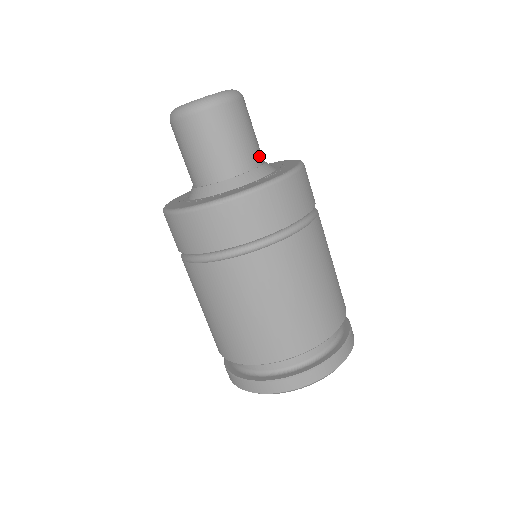
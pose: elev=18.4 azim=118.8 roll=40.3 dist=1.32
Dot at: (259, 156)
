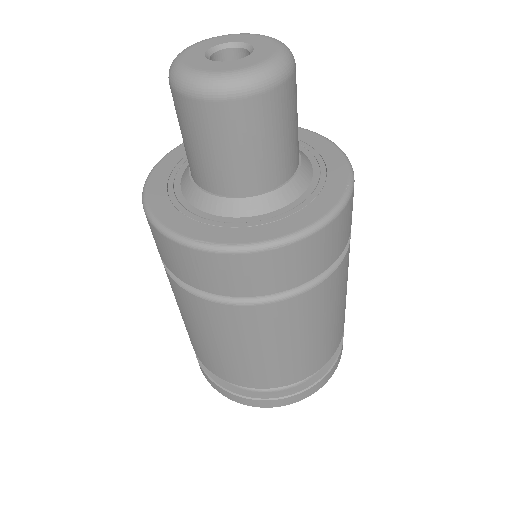
Dot at: (298, 146)
